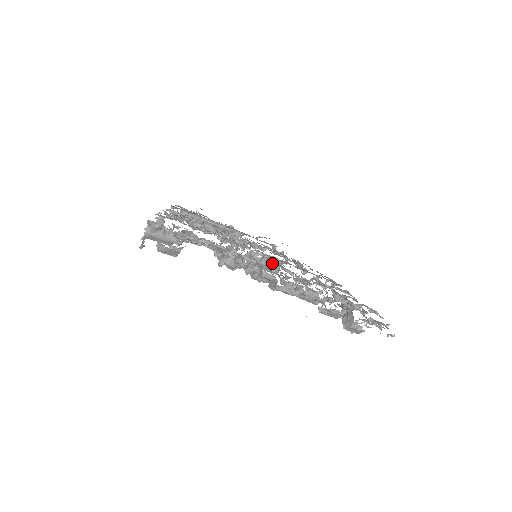
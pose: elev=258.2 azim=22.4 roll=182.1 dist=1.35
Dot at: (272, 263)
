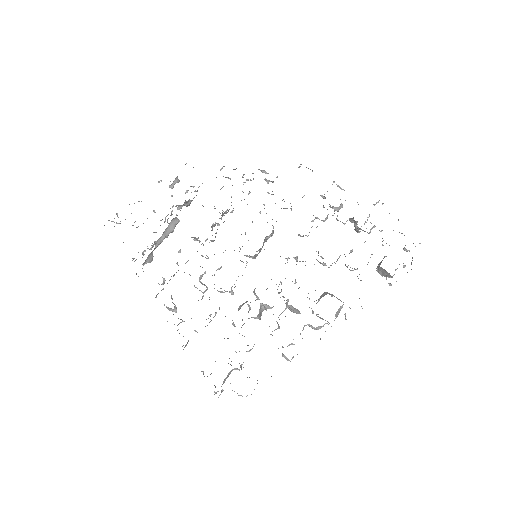
Dot at: (267, 238)
